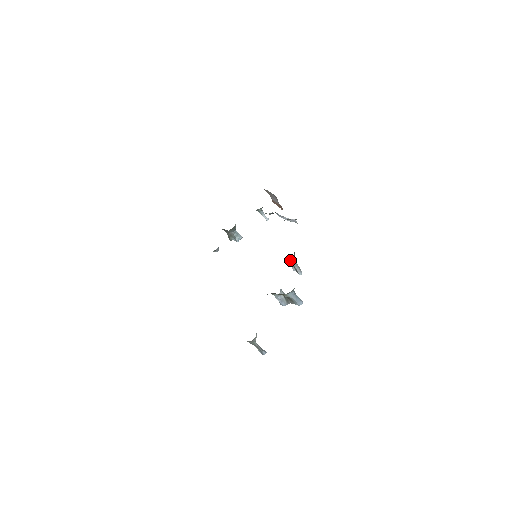
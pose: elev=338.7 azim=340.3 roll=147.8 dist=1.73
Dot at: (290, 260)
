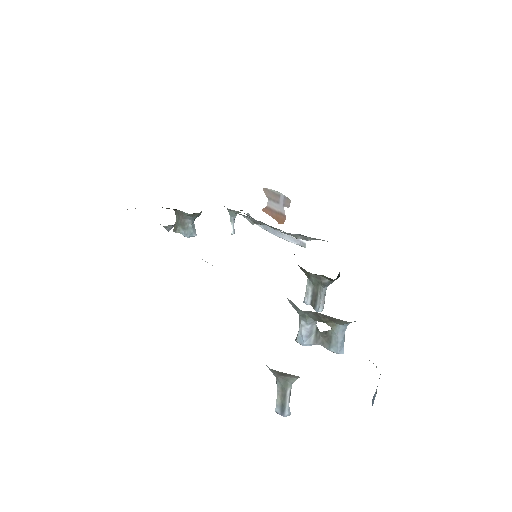
Dot at: (331, 280)
